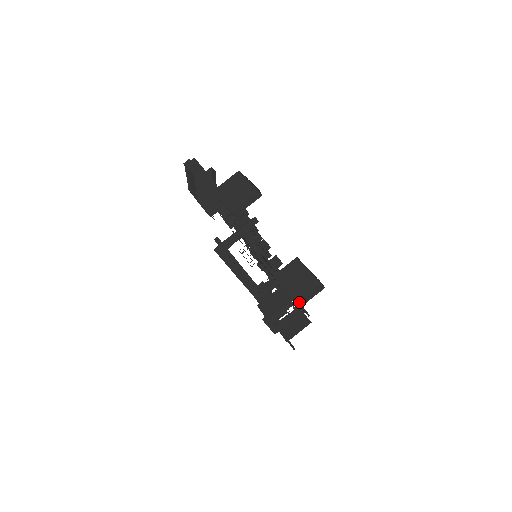
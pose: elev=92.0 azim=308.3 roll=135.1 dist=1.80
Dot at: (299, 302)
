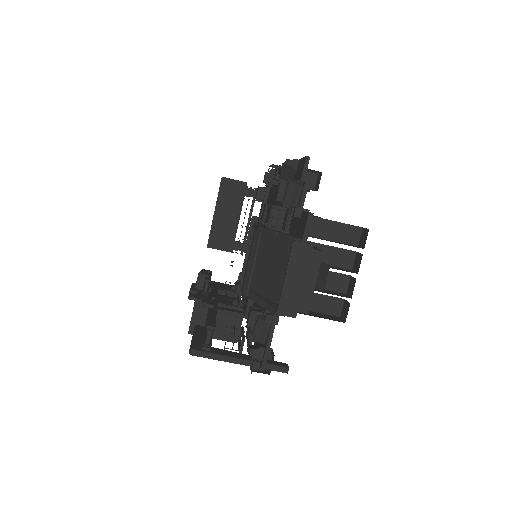
Dot at: occluded
